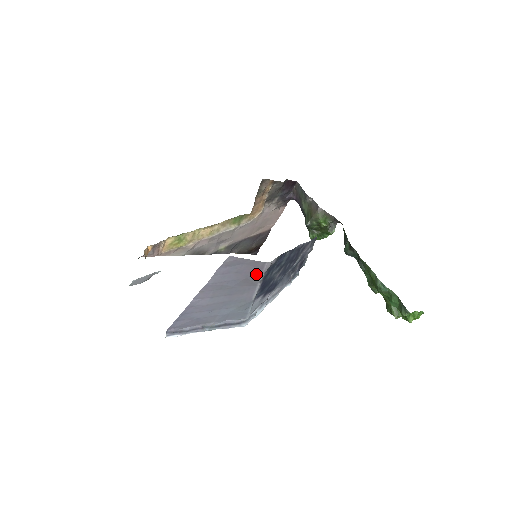
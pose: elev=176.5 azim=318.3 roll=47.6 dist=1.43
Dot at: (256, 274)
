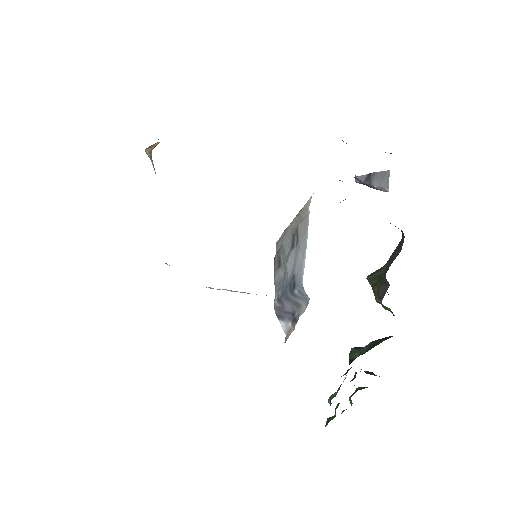
Dot at: occluded
